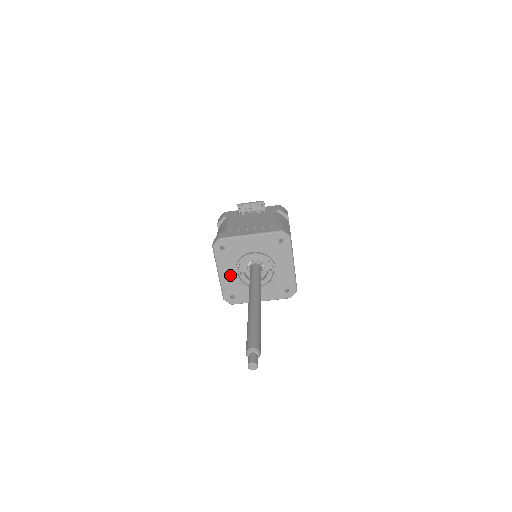
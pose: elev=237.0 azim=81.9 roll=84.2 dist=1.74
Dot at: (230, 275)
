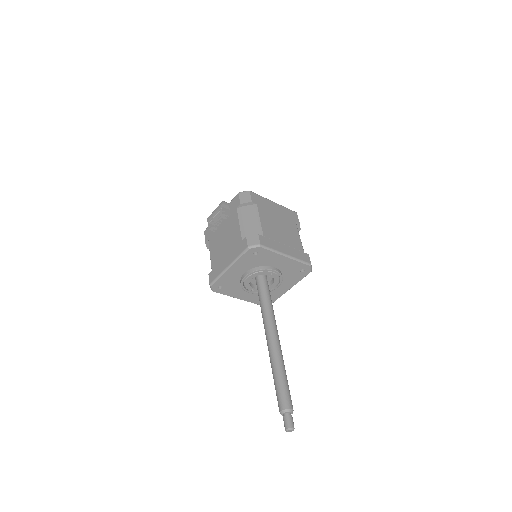
Dot at: (247, 294)
